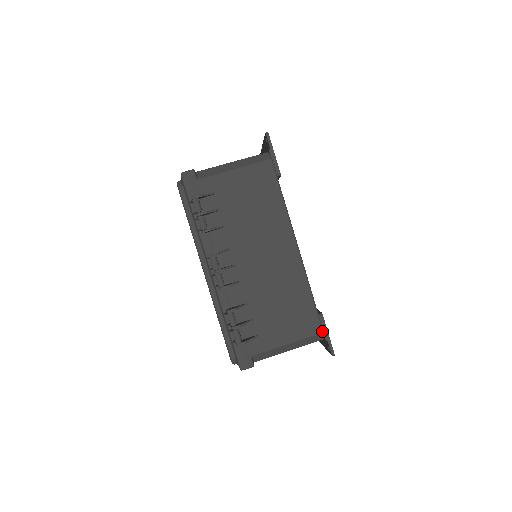
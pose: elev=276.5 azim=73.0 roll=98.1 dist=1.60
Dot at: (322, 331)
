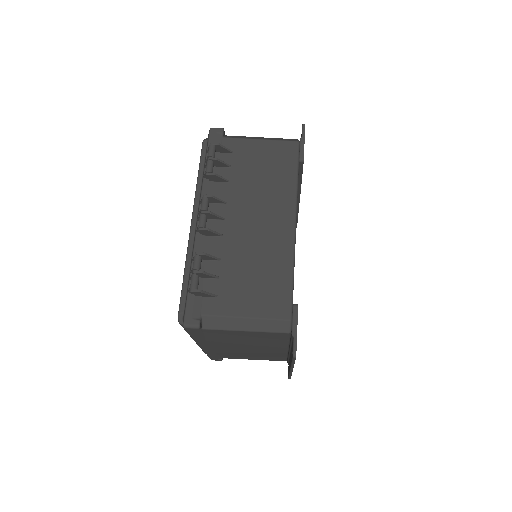
Dot at: (290, 318)
